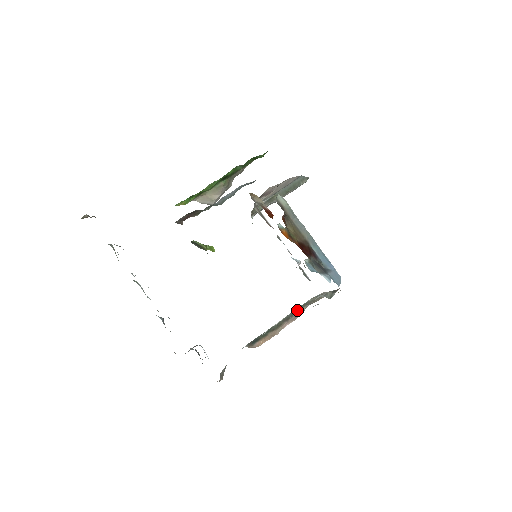
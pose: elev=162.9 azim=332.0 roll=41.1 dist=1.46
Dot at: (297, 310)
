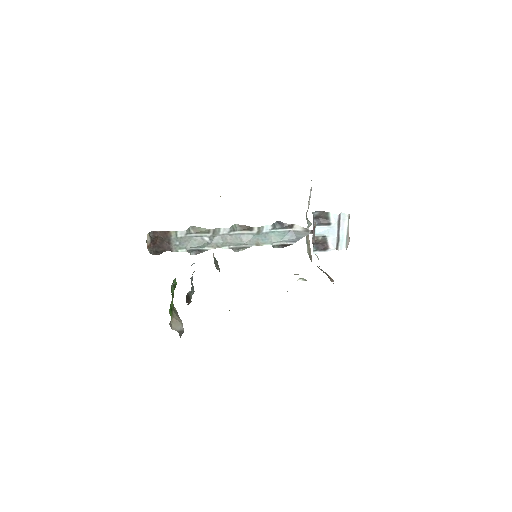
Dot at: occluded
